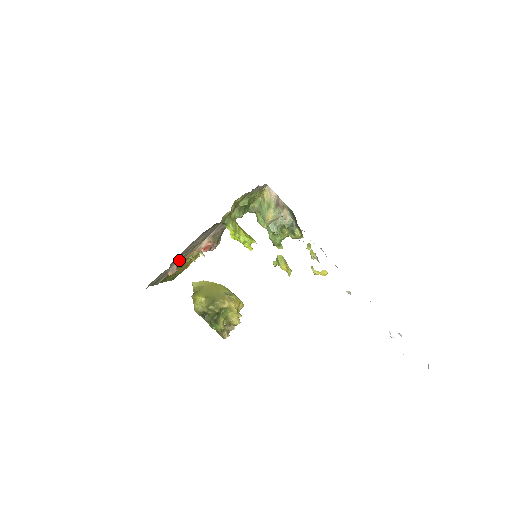
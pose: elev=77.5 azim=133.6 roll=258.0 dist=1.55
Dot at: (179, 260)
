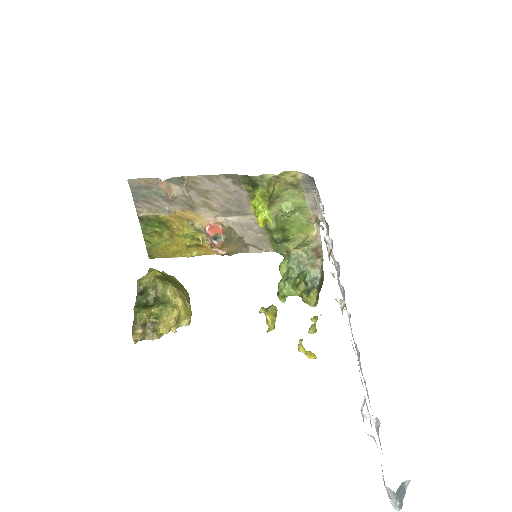
Dot at: (183, 195)
